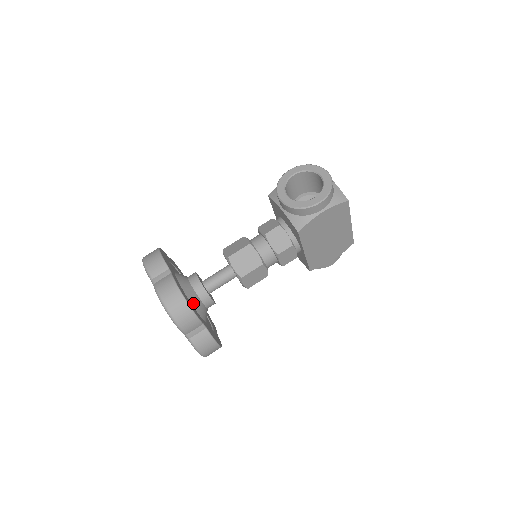
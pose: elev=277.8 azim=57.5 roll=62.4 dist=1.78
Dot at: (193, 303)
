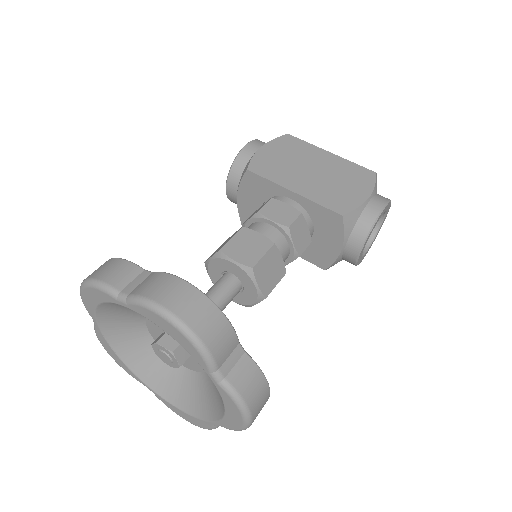
Dot at: occluded
